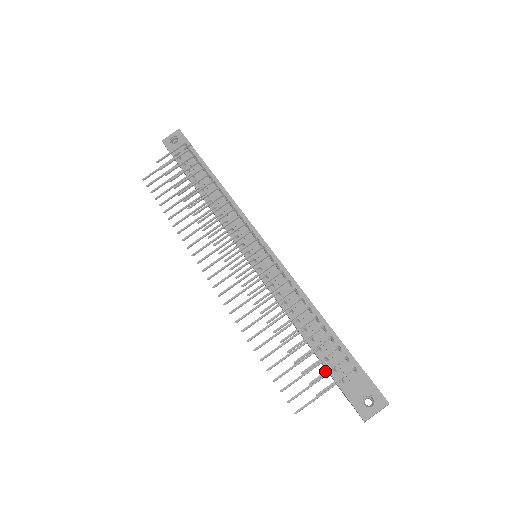
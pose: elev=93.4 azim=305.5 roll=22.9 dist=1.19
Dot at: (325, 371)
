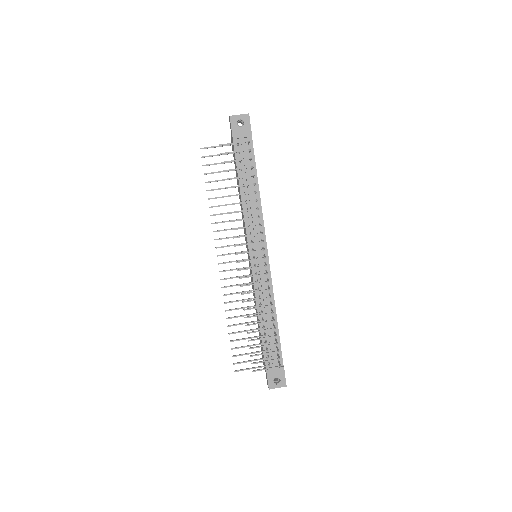
Dot at: (264, 361)
